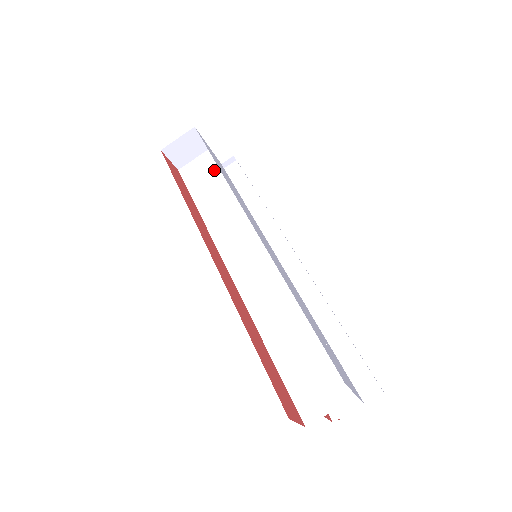
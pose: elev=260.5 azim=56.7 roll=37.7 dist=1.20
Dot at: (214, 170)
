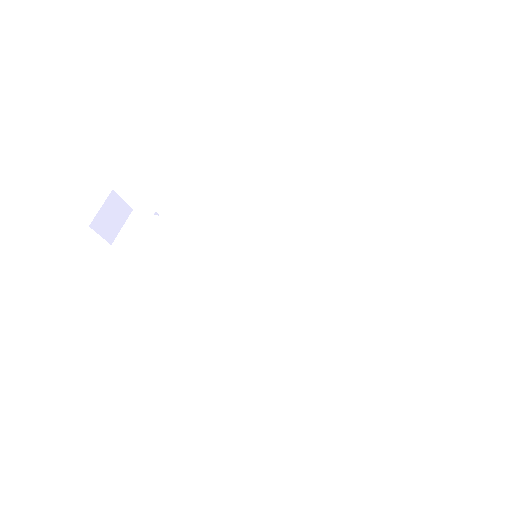
Dot at: (153, 222)
